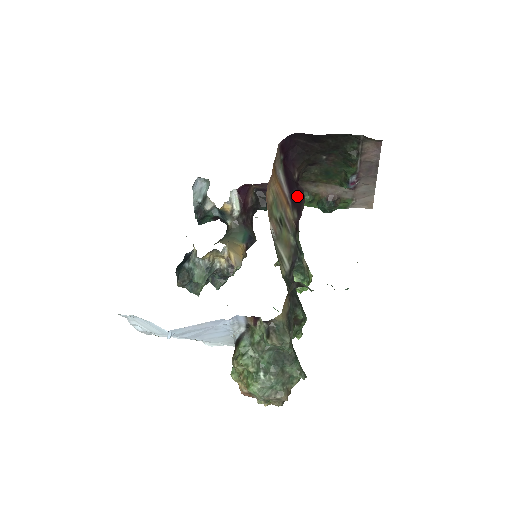
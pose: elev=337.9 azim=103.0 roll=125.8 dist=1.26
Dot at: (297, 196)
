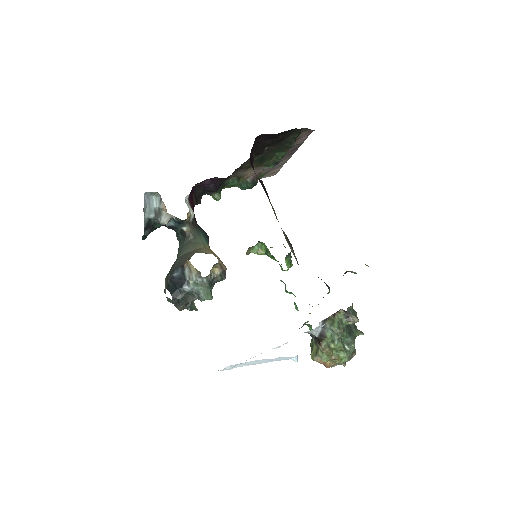
Dot at: (266, 191)
